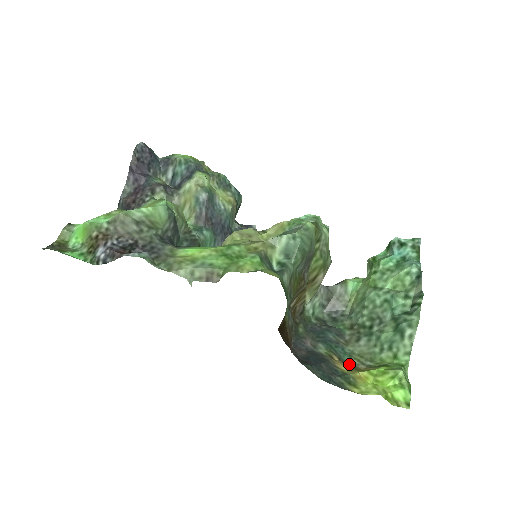
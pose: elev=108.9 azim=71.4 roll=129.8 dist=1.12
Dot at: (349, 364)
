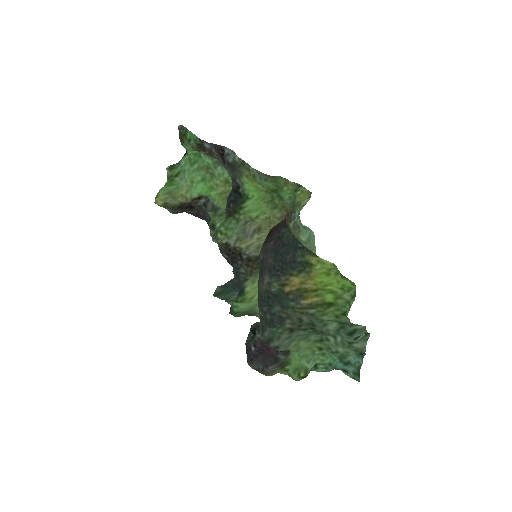
Dot at: (295, 298)
